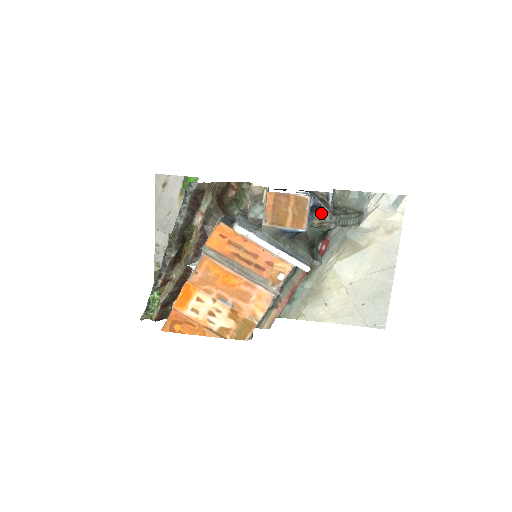
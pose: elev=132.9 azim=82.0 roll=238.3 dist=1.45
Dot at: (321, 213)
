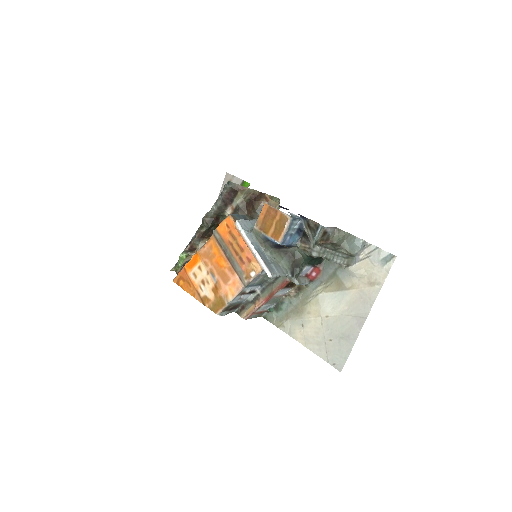
Dot at: (307, 238)
